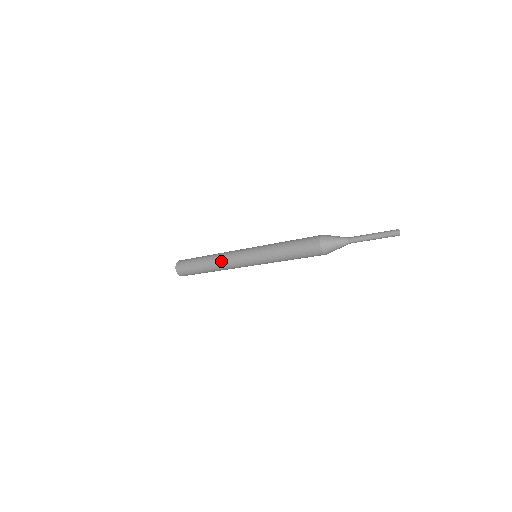
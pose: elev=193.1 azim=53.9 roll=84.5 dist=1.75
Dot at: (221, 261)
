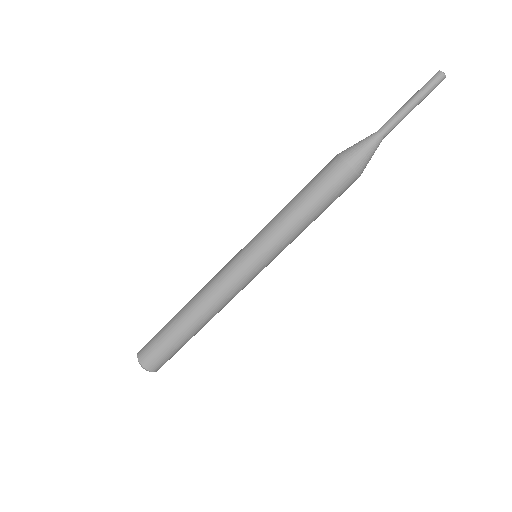
Dot at: occluded
